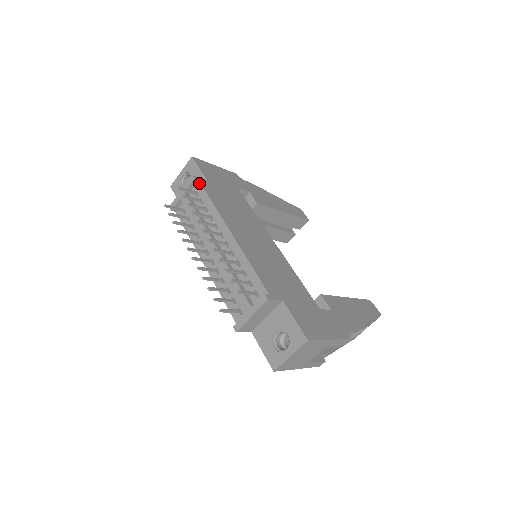
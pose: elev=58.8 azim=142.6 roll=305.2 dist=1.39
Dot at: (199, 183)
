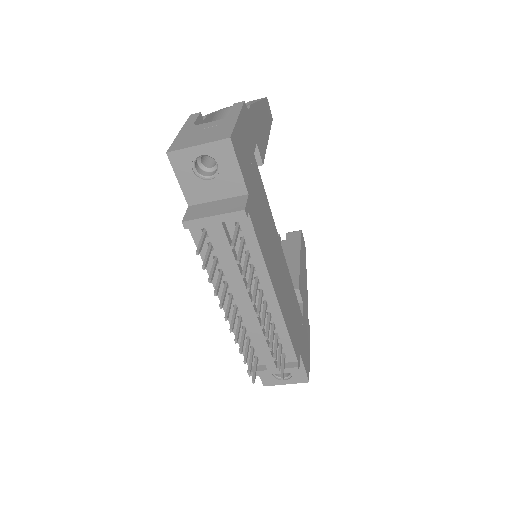
Dot at: (248, 217)
